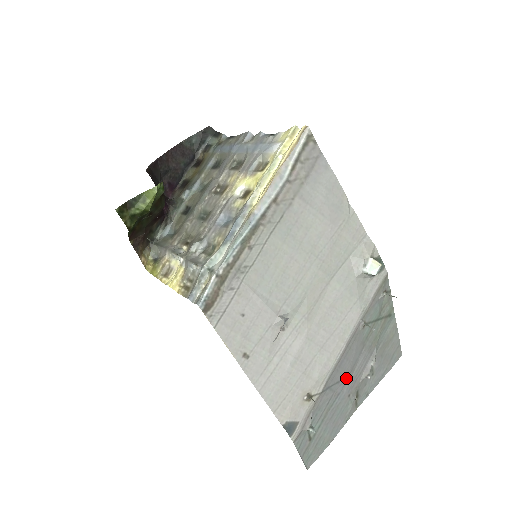
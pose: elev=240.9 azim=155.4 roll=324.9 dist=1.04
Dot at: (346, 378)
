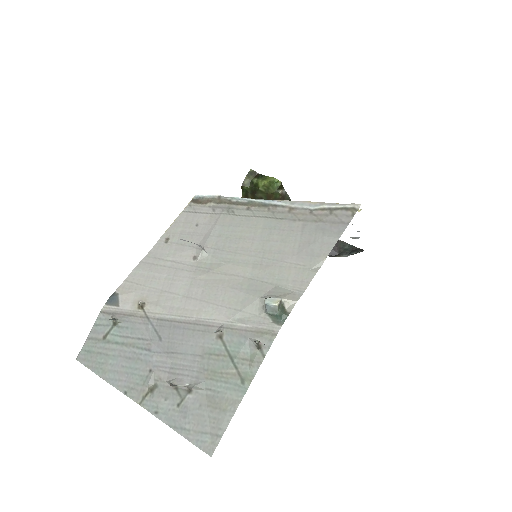
Dot at: (166, 350)
